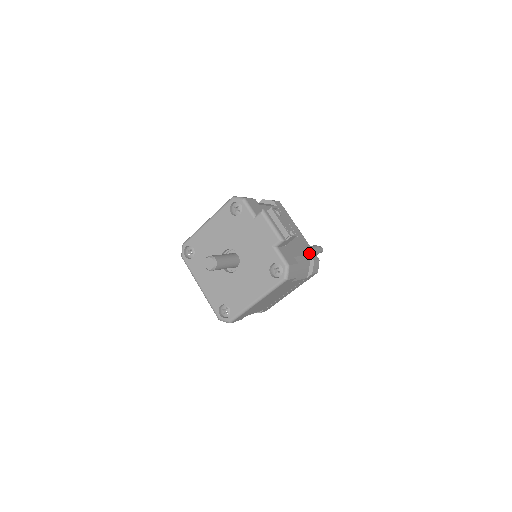
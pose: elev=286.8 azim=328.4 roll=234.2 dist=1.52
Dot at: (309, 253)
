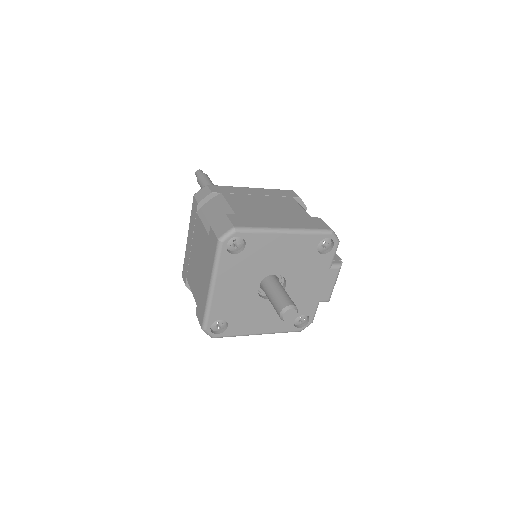
Dot at: occluded
